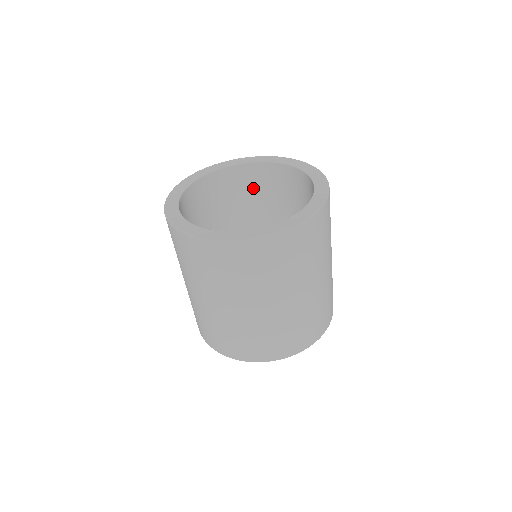
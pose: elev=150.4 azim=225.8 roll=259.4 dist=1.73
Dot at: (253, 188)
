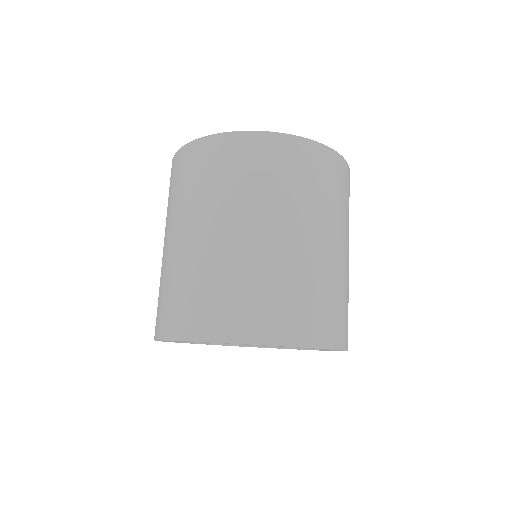
Dot at: occluded
